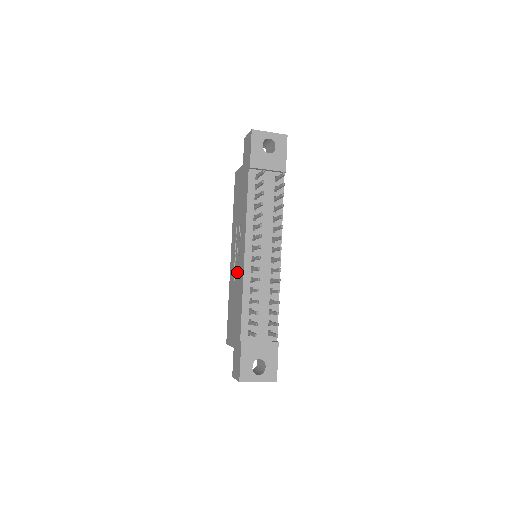
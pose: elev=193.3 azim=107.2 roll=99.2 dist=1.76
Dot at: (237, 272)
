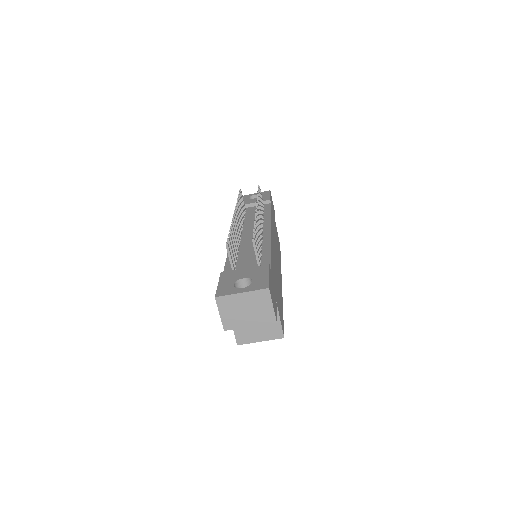
Dot at: occluded
